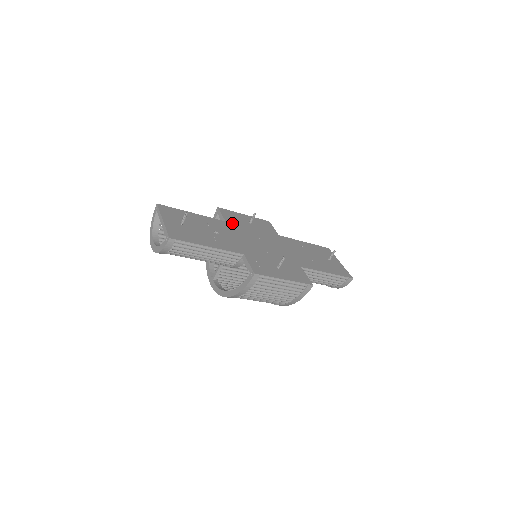
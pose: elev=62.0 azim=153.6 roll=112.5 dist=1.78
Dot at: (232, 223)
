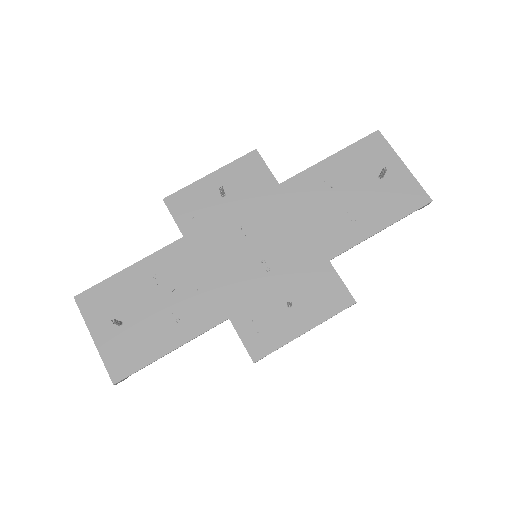
Dot at: (194, 231)
